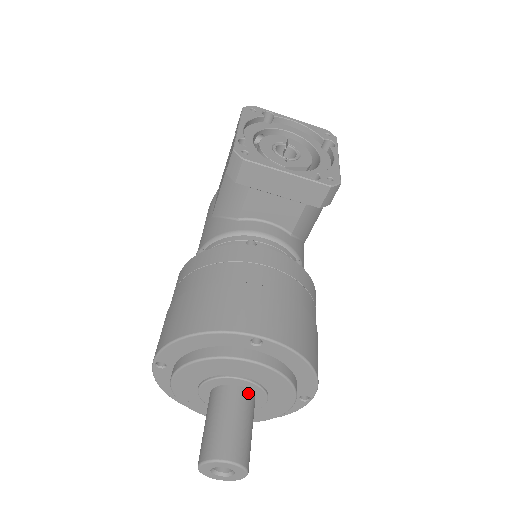
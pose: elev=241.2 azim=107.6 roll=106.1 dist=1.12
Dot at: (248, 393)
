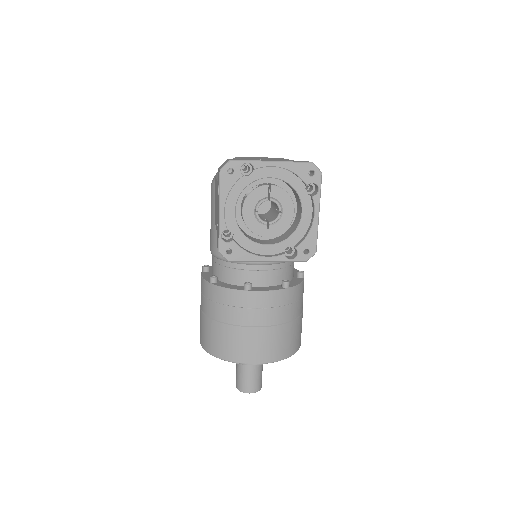
Dot at: occluded
